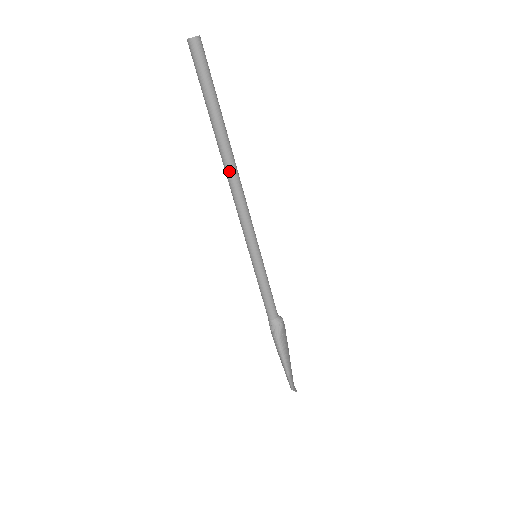
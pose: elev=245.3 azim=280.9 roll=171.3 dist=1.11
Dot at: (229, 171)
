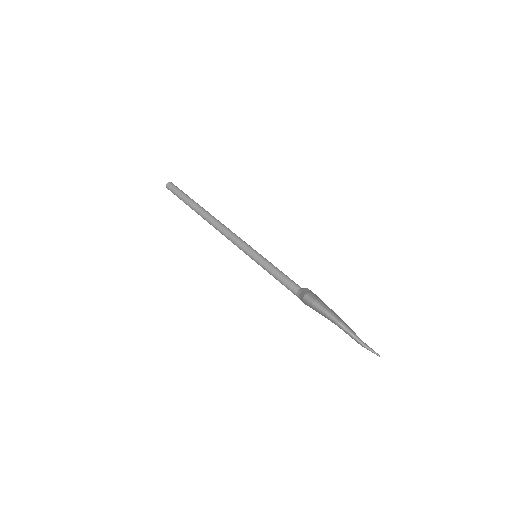
Dot at: (211, 221)
